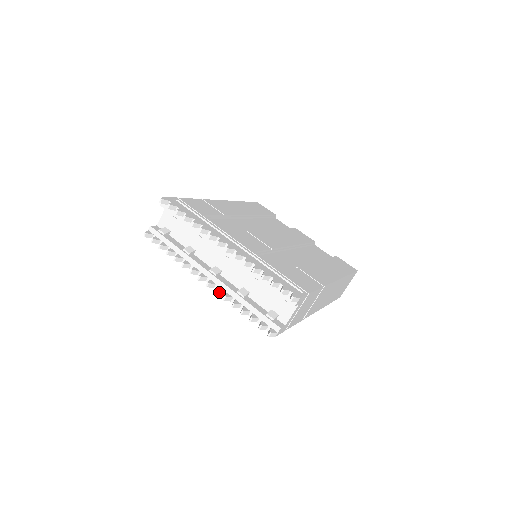
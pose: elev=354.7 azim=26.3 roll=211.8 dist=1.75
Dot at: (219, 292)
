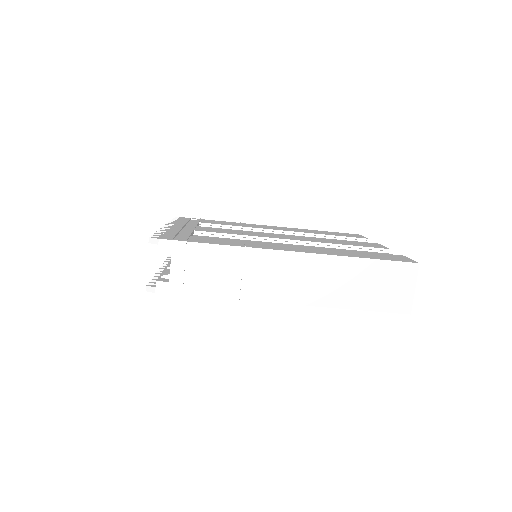
Dot at: occluded
